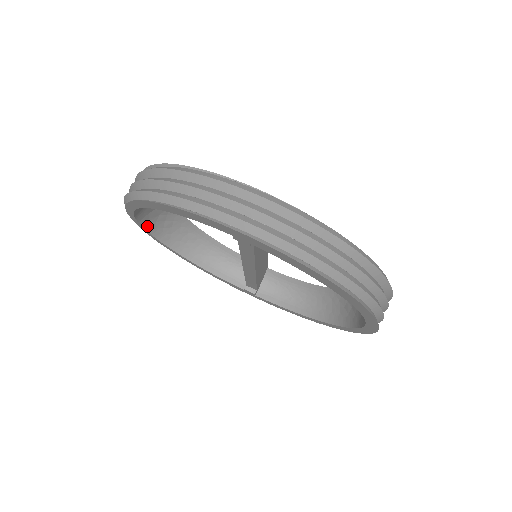
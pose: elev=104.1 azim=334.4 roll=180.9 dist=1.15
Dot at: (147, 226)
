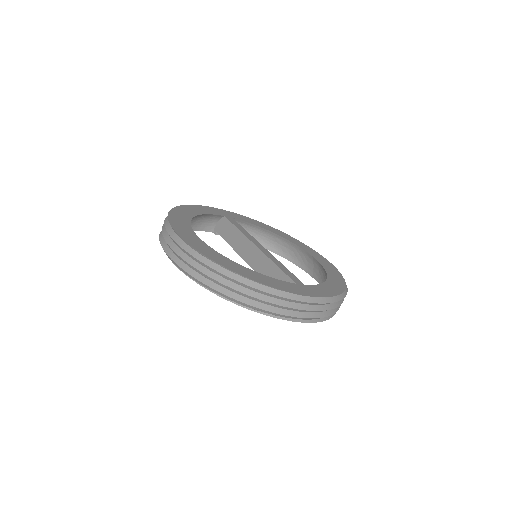
Dot at: occluded
